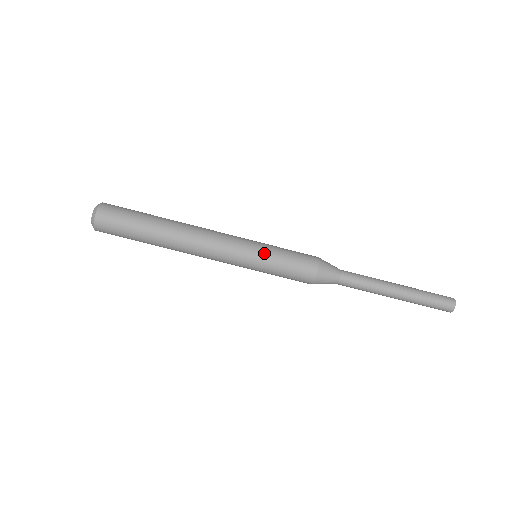
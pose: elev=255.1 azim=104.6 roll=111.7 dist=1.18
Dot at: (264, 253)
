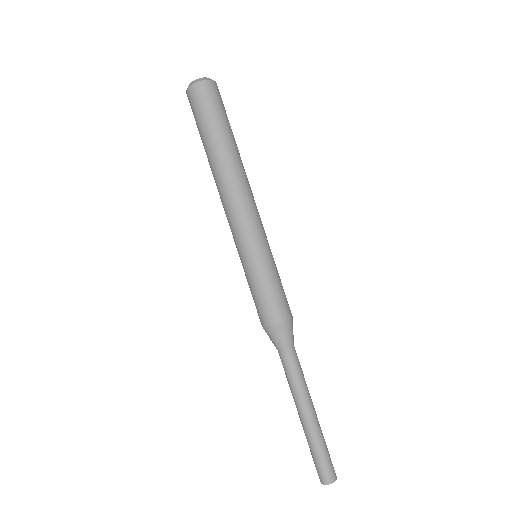
Dot at: occluded
